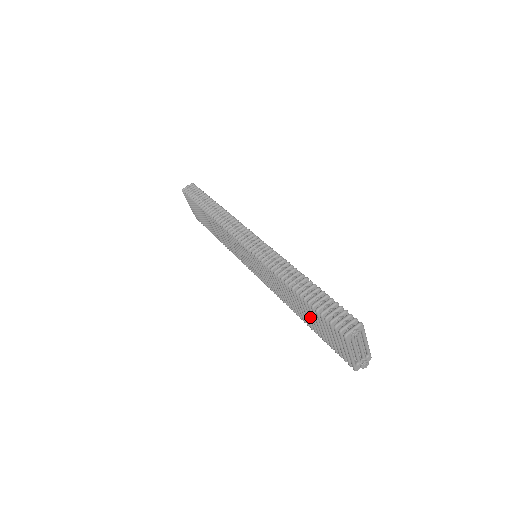
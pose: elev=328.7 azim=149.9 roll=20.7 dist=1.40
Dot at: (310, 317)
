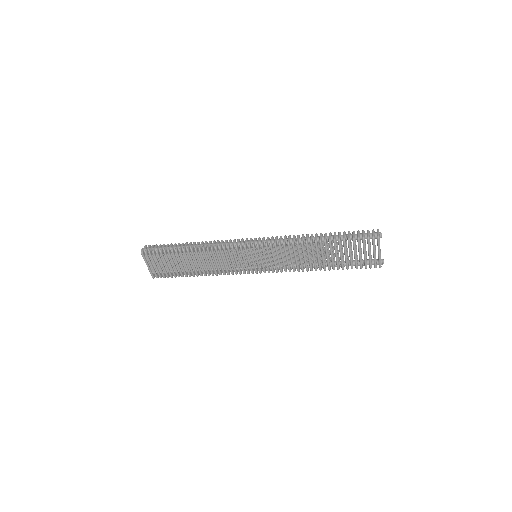
Dot at: (337, 255)
